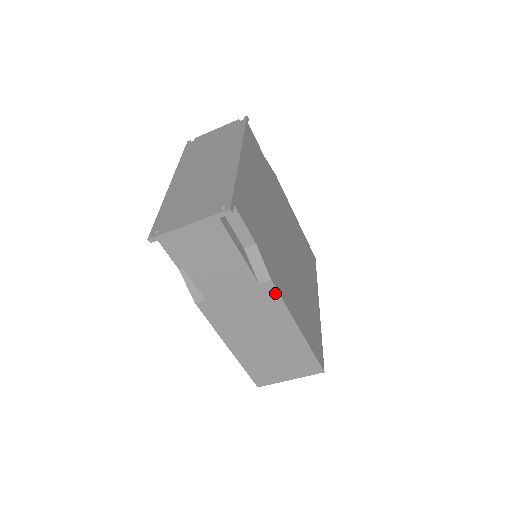
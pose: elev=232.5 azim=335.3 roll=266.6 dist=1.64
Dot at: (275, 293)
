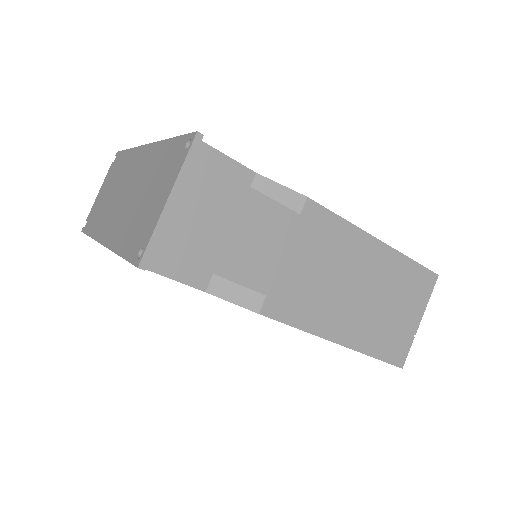
Dot at: (324, 213)
